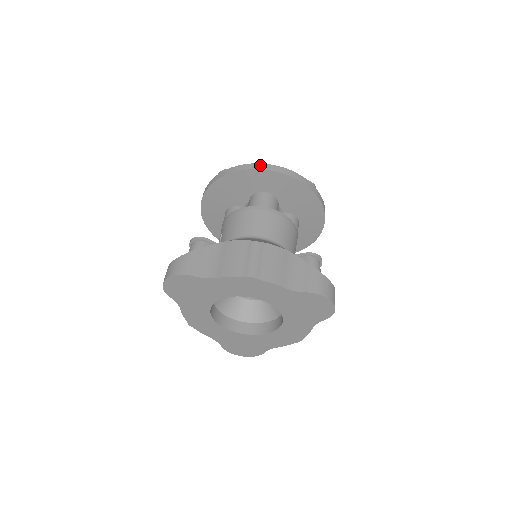
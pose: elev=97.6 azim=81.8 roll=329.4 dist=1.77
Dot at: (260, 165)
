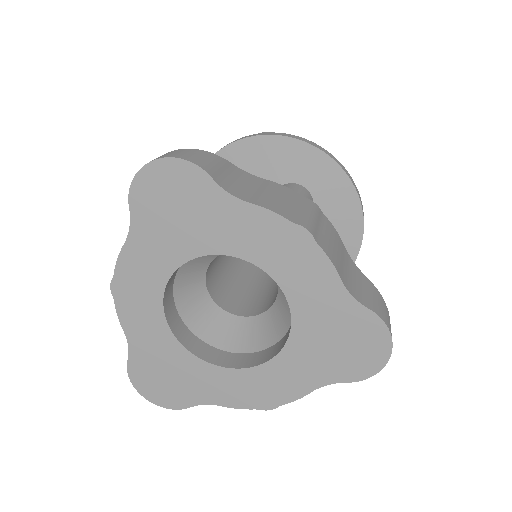
Dot at: (324, 149)
